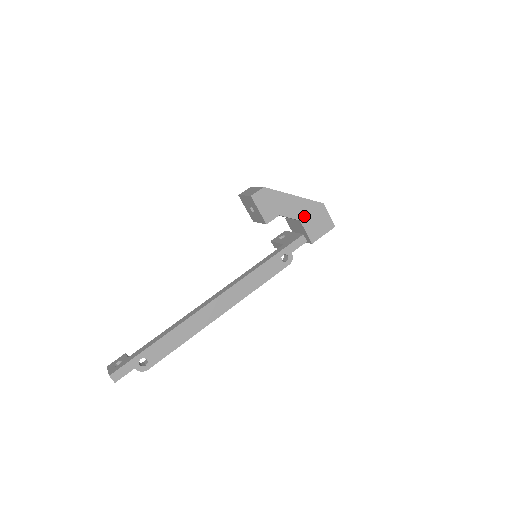
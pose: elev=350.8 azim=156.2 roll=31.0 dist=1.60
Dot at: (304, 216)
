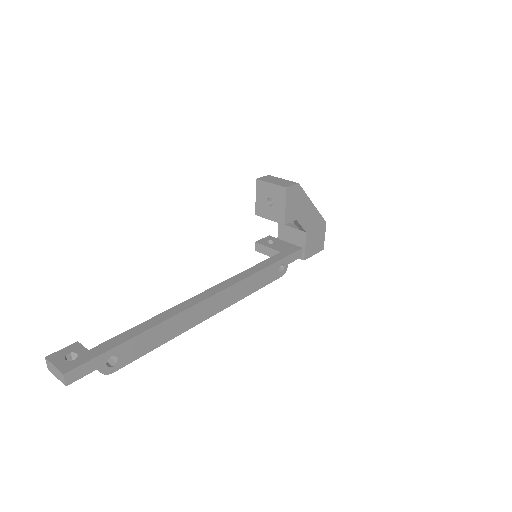
Dot at: (310, 229)
